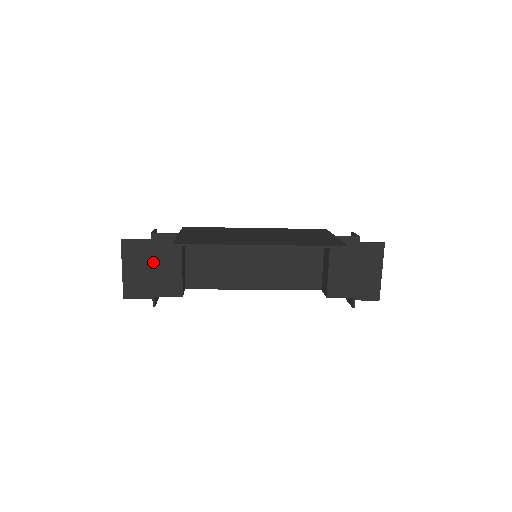
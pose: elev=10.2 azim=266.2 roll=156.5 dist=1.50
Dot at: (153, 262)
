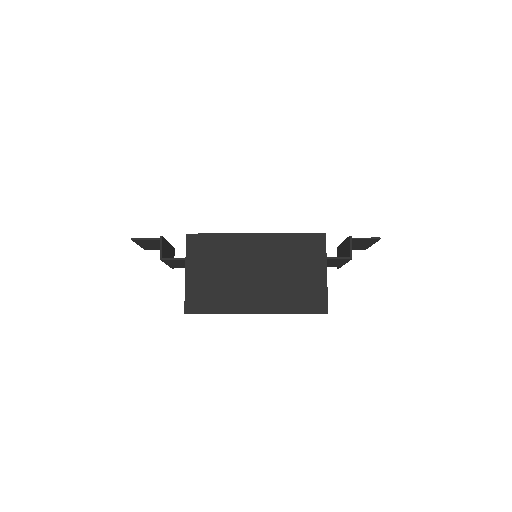
Dot at: (166, 263)
